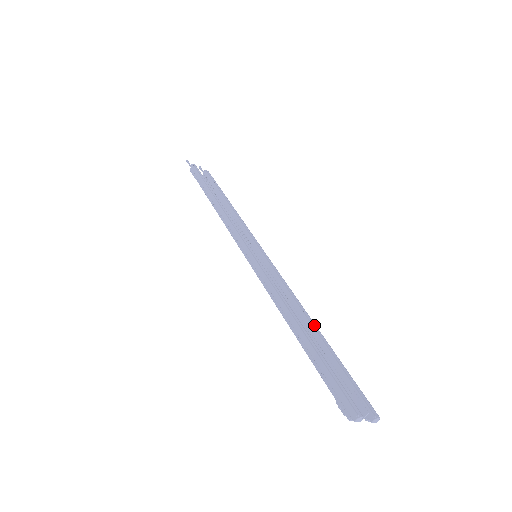
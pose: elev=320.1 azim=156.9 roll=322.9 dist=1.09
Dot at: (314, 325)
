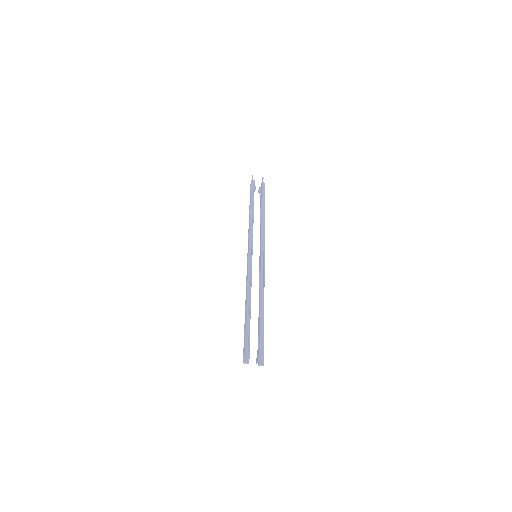
Dot at: (263, 306)
